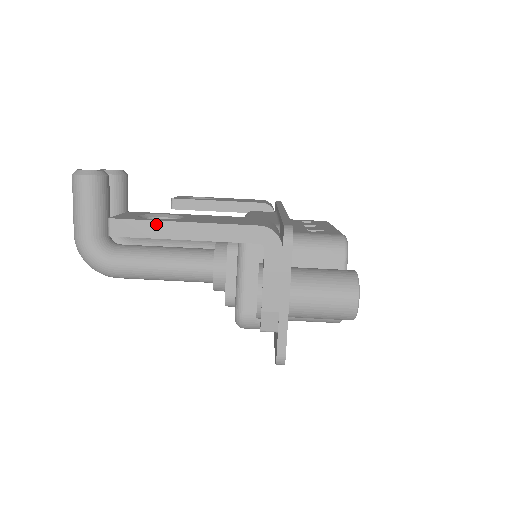
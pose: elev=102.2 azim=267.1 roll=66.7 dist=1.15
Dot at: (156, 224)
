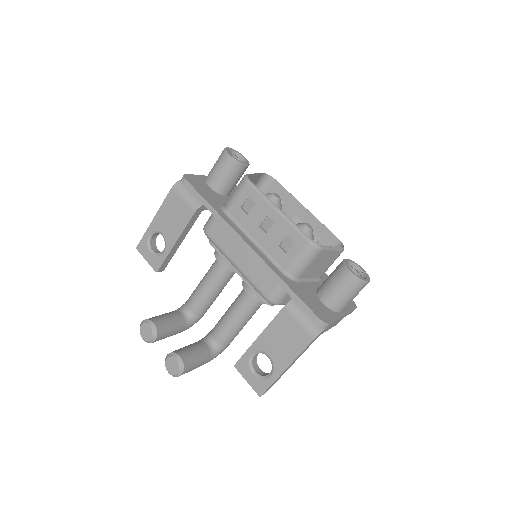
Dot at: occluded
